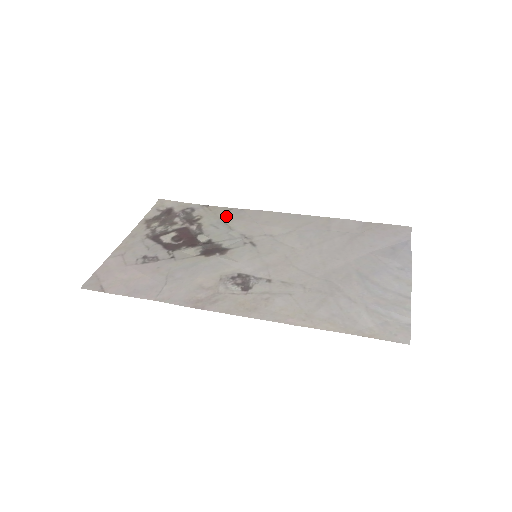
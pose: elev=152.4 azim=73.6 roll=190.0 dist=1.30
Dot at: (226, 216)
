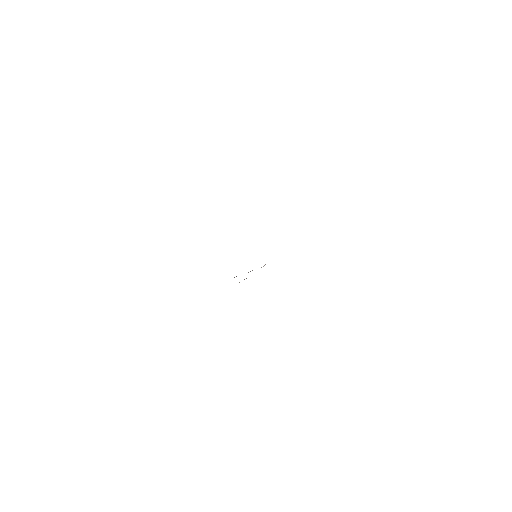
Dot at: occluded
